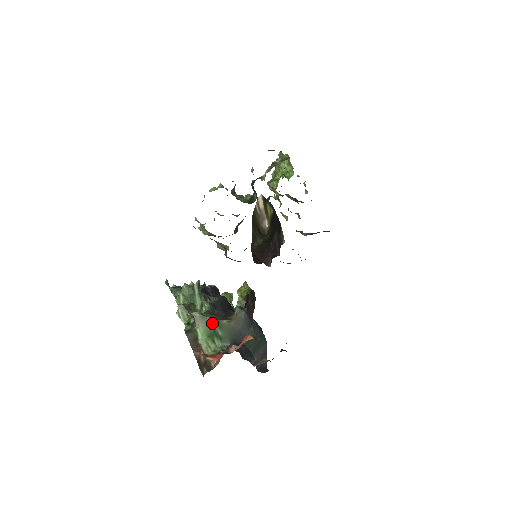
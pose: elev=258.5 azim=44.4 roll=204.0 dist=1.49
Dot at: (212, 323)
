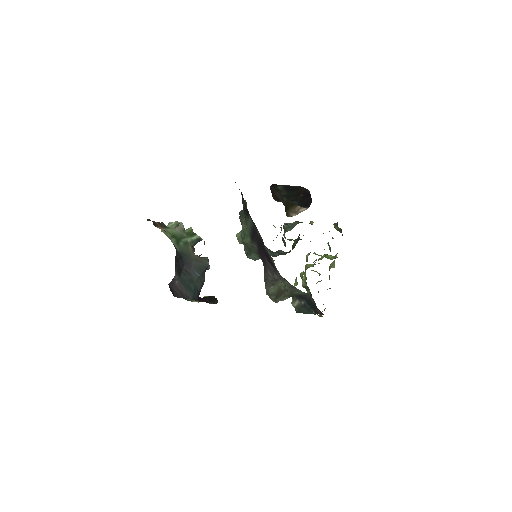
Dot at: (184, 237)
